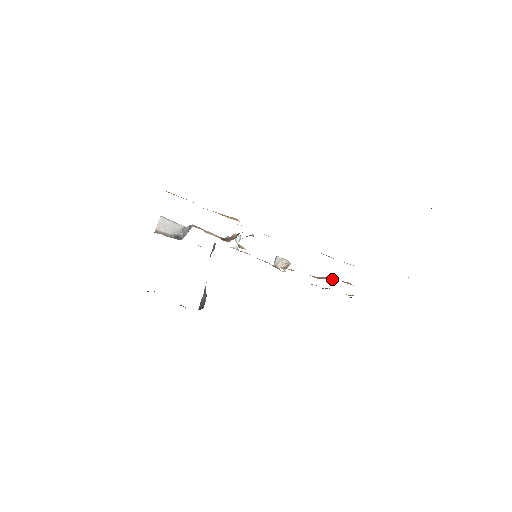
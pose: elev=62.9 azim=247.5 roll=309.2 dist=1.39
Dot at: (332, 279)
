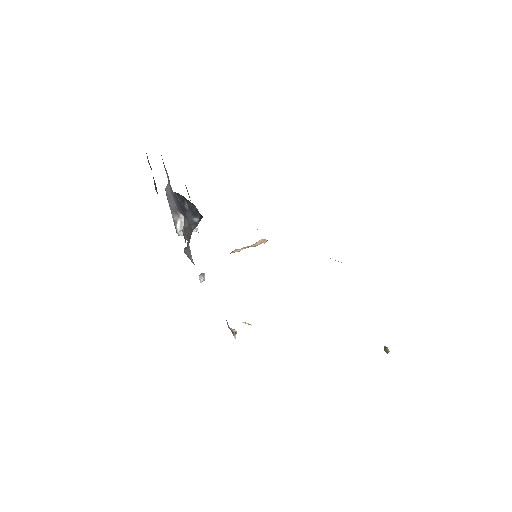
Dot at: occluded
